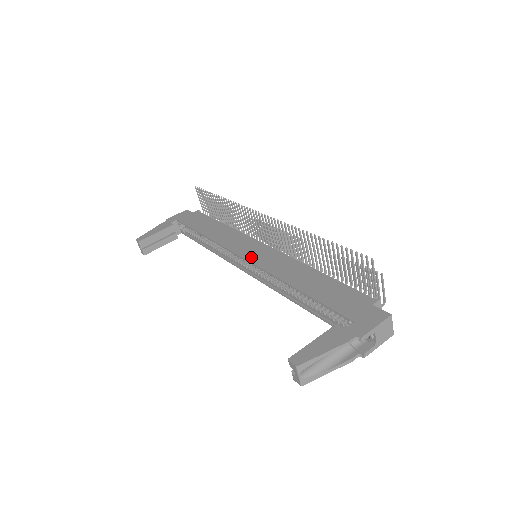
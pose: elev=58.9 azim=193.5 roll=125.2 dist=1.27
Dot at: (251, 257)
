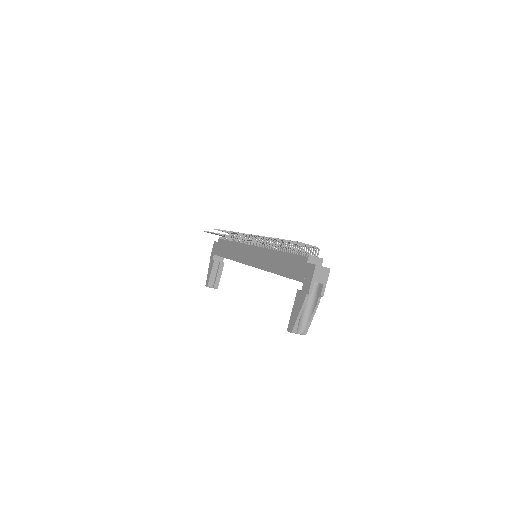
Dot at: (252, 262)
